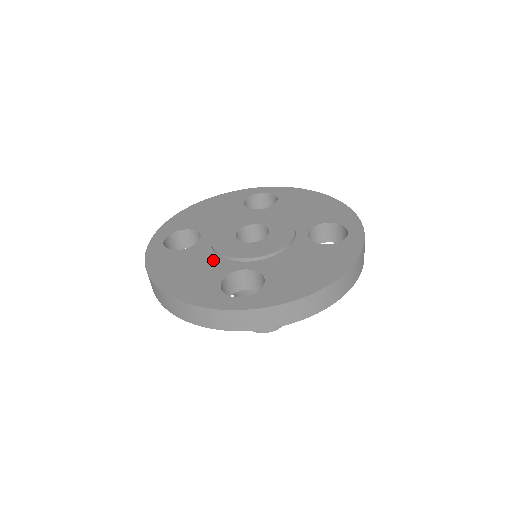
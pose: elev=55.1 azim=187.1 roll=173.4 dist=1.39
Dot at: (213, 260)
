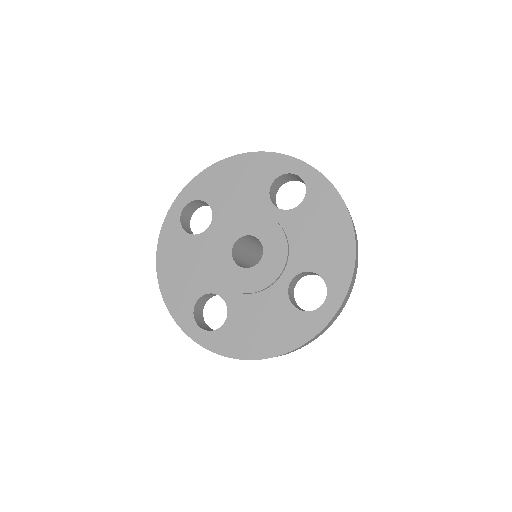
Dot at: (204, 267)
